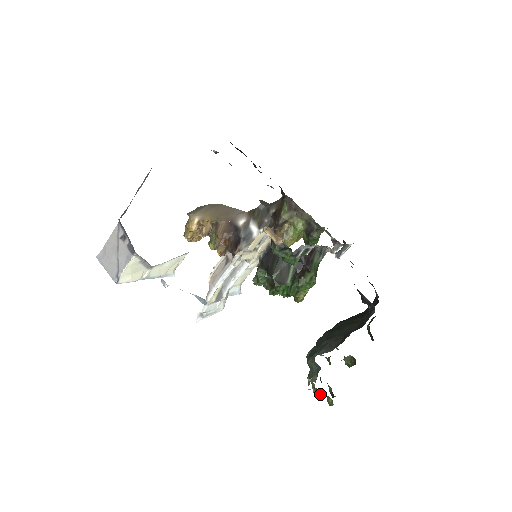
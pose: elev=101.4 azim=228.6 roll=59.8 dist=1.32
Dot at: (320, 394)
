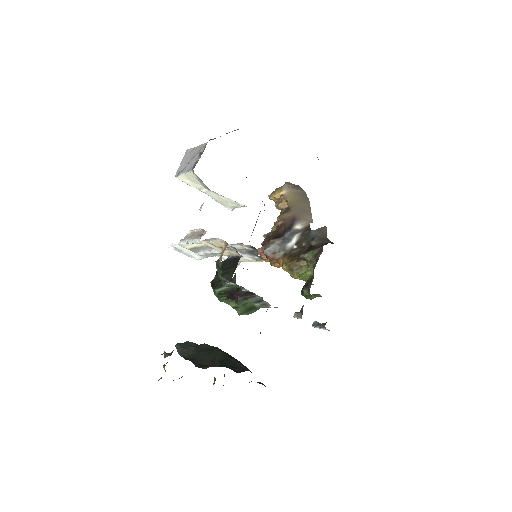
Dot at: (164, 368)
